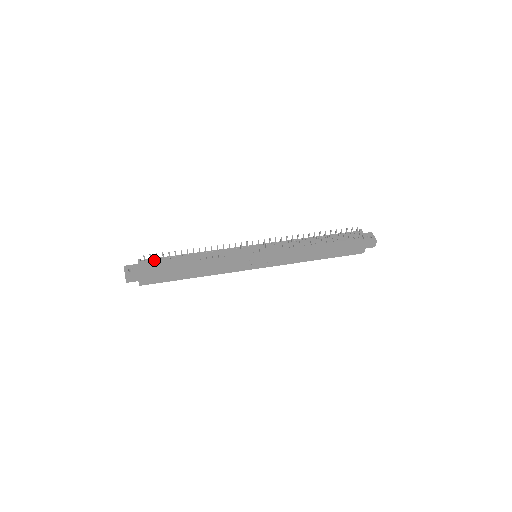
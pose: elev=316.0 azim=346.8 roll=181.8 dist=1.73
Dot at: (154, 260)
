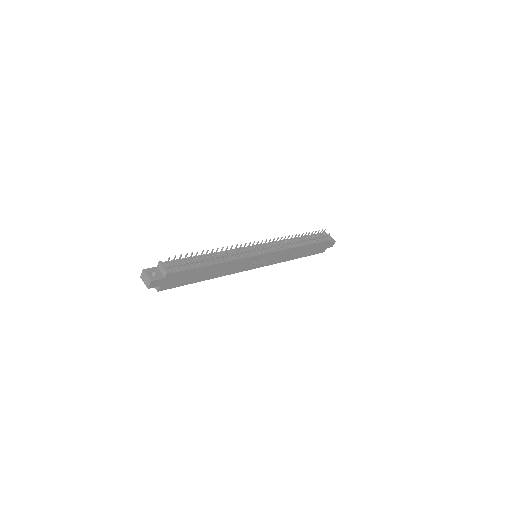
Dot at: (175, 262)
